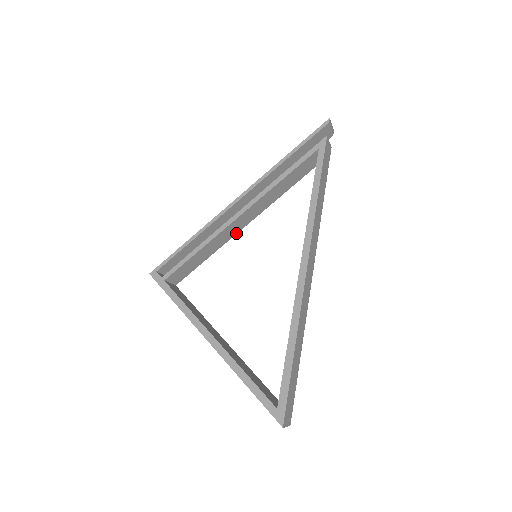
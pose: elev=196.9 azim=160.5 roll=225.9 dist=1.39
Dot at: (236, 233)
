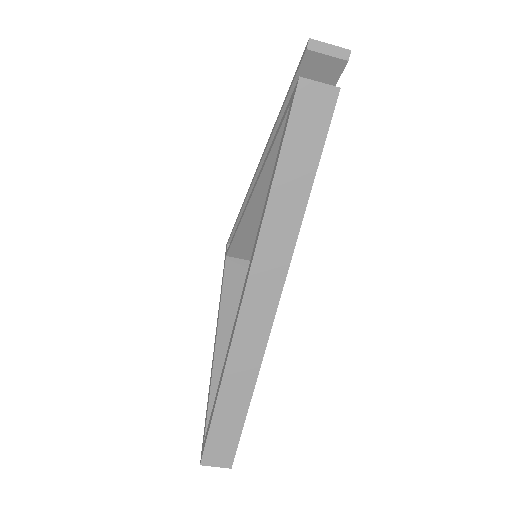
Dot at: occluded
